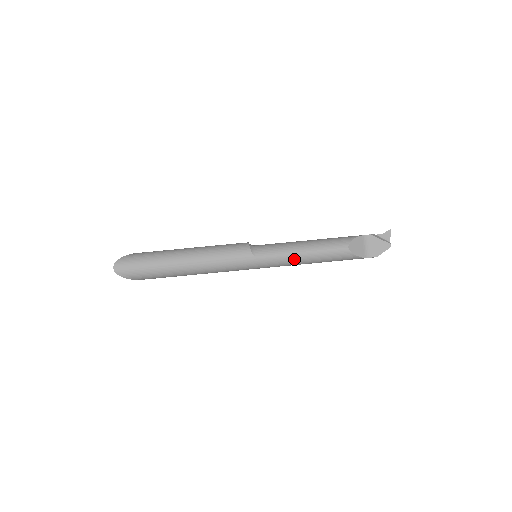
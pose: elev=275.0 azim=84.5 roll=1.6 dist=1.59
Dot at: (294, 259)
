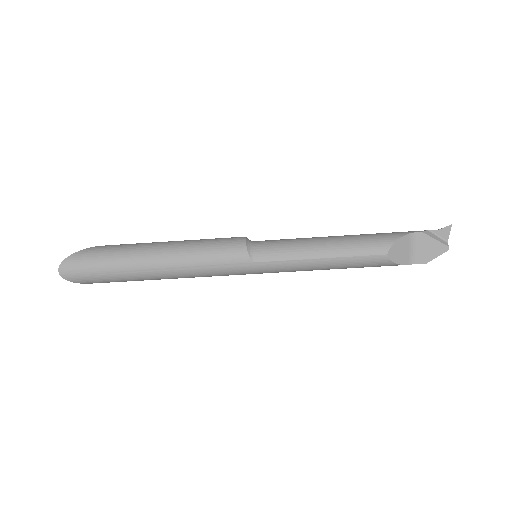
Dot at: (309, 266)
